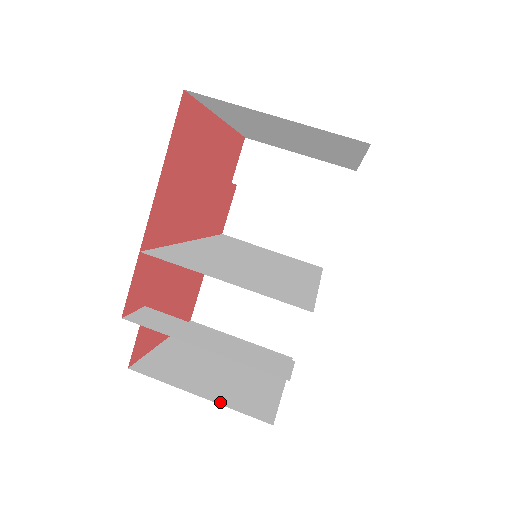
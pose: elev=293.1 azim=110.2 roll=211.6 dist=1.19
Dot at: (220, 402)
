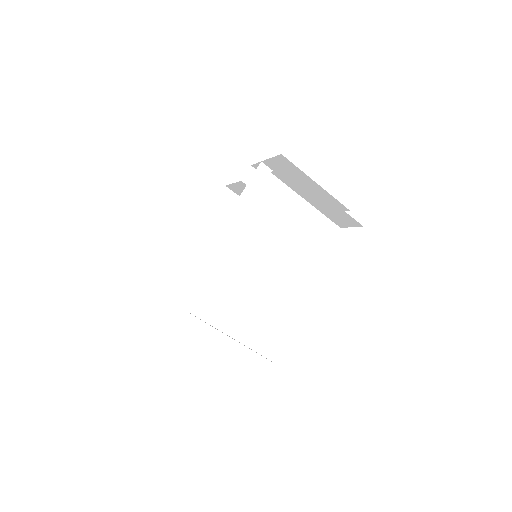
Dot at: occluded
